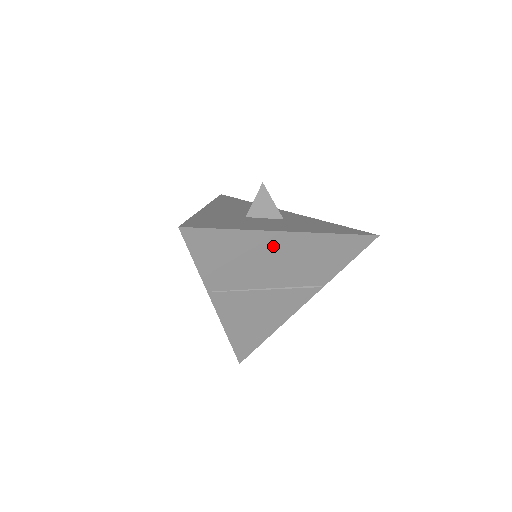
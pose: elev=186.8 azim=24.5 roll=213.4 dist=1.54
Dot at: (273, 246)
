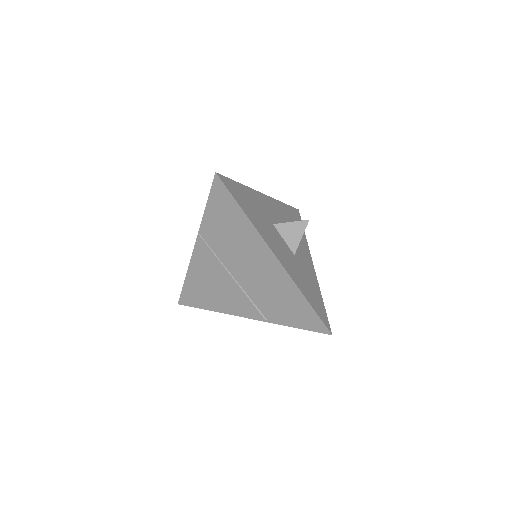
Dot at: (259, 253)
